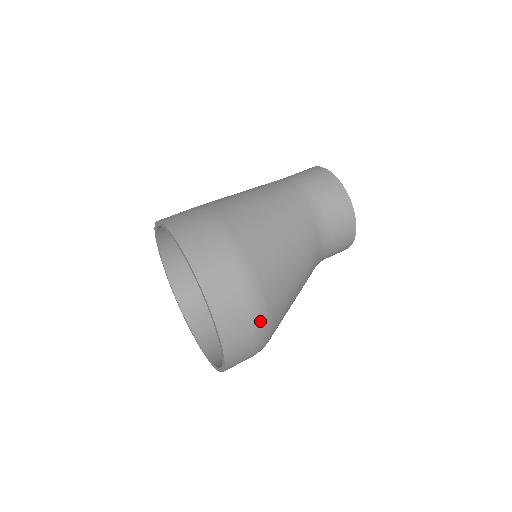
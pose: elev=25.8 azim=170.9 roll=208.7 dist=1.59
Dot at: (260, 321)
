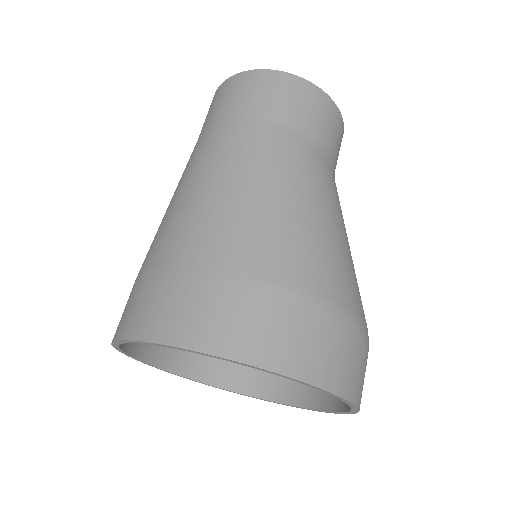
Dot at: occluded
